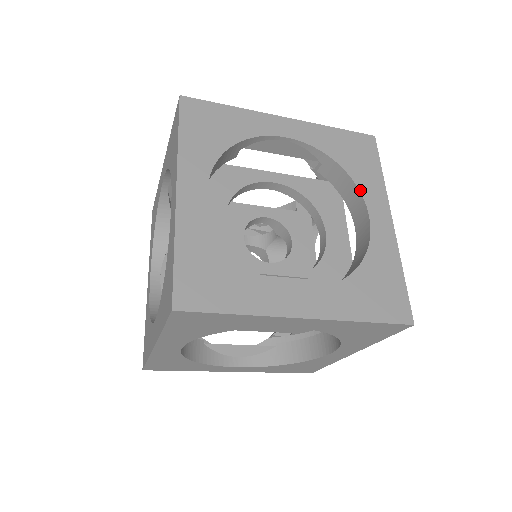
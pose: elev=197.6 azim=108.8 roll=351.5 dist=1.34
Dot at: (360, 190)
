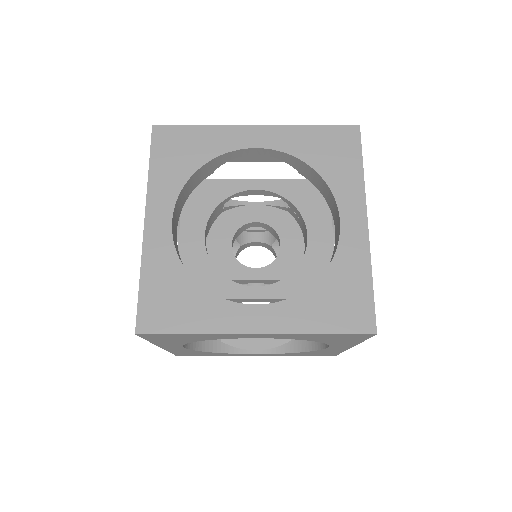
Dot at: (328, 344)
